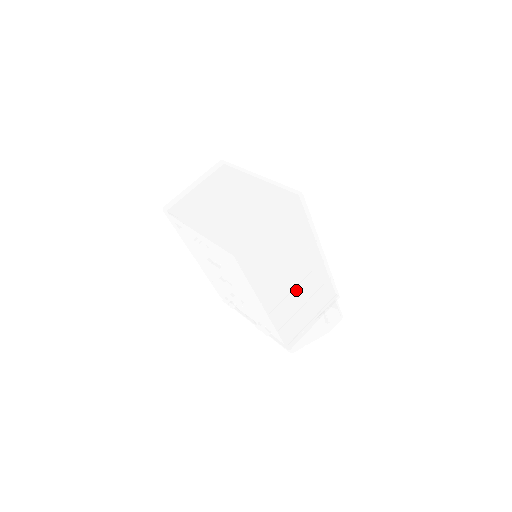
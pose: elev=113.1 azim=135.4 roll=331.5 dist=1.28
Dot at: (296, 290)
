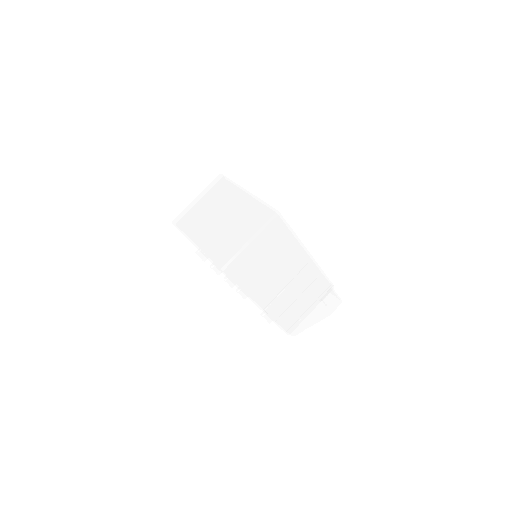
Dot at: (287, 288)
